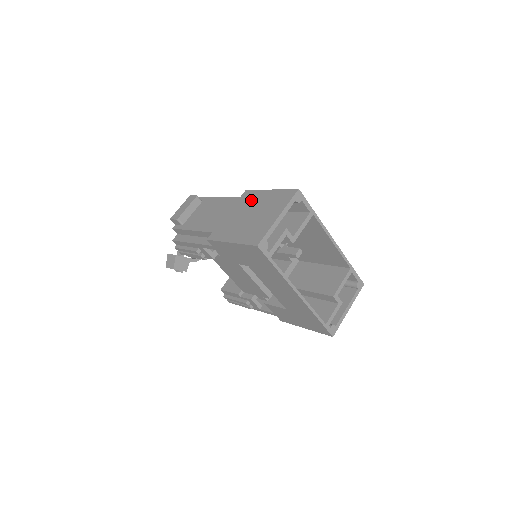
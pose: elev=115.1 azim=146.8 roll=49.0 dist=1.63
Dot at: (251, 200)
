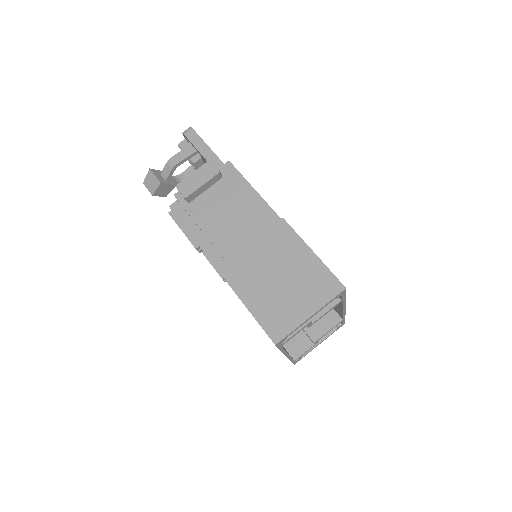
Dot at: (286, 248)
